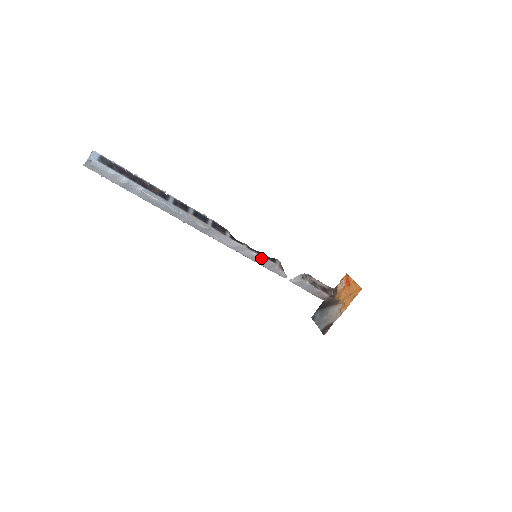
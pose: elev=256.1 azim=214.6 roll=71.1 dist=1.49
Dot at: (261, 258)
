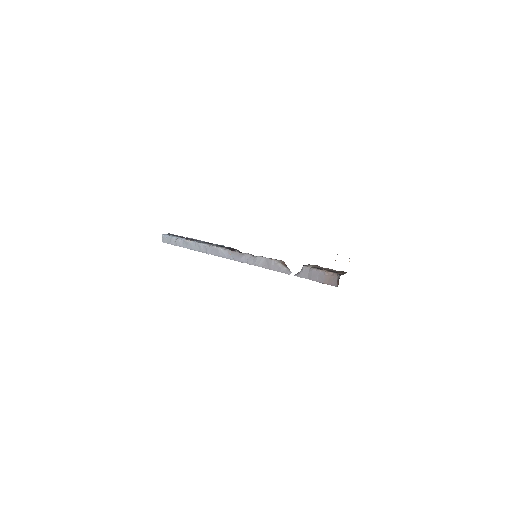
Dot at: (262, 259)
